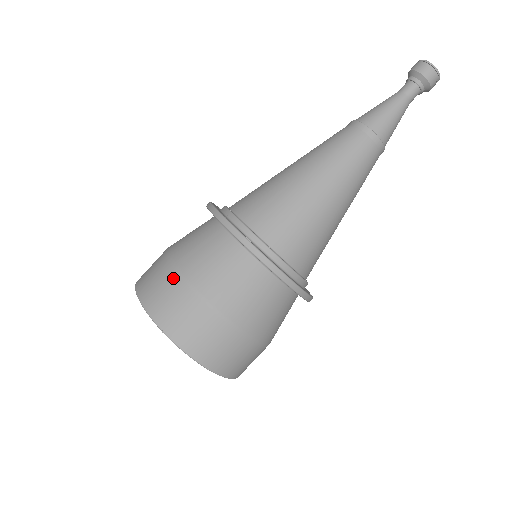
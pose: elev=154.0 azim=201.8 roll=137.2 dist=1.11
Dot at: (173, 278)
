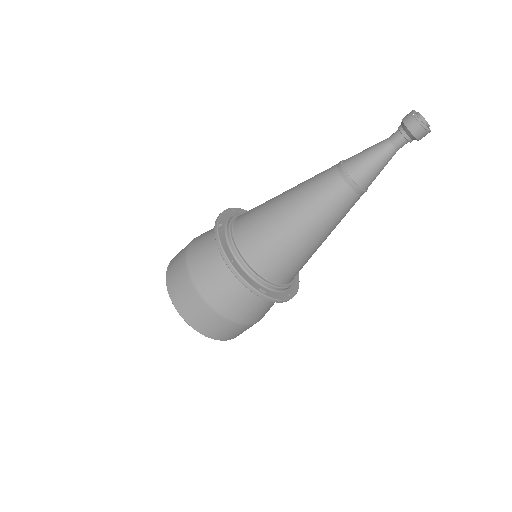
Dot at: (188, 244)
